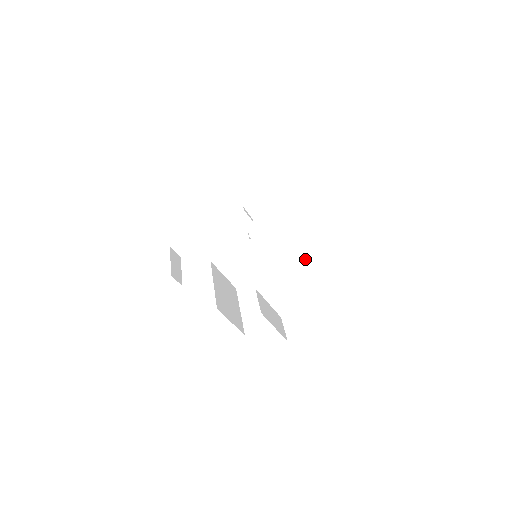
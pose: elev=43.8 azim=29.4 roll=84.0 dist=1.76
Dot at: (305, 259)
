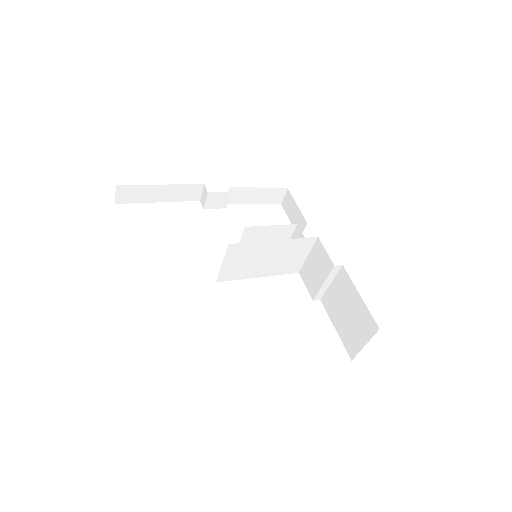
Dot at: (324, 286)
